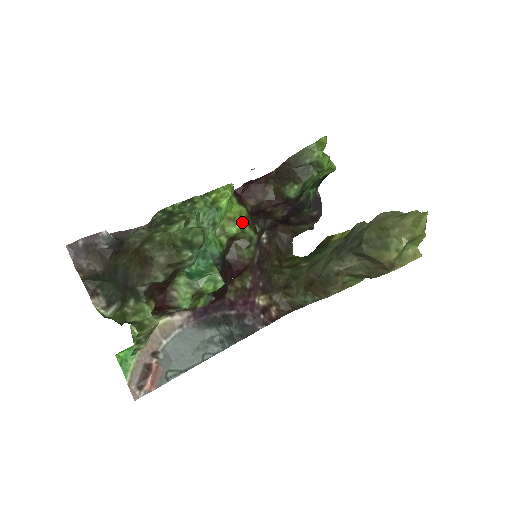
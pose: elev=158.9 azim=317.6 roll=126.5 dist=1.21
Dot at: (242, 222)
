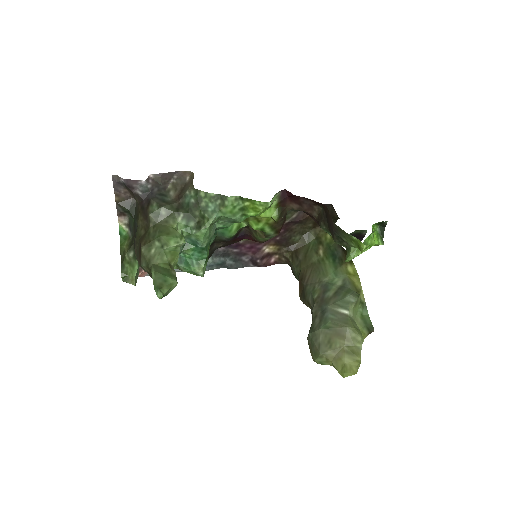
Dot at: (266, 225)
